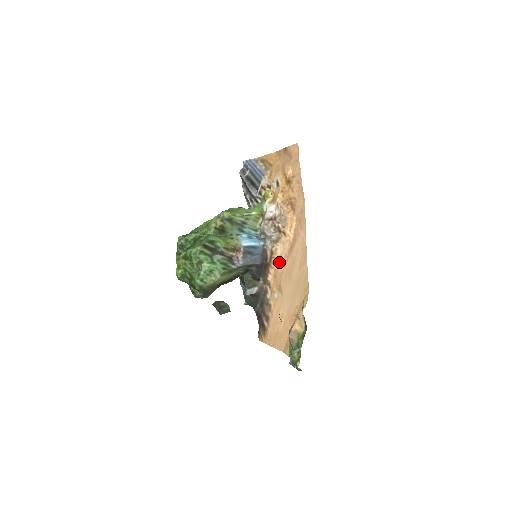
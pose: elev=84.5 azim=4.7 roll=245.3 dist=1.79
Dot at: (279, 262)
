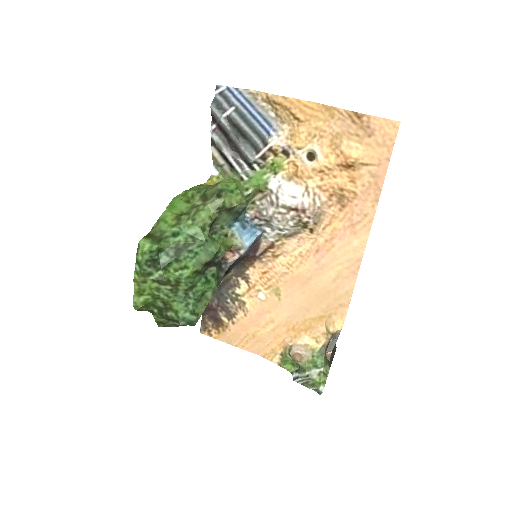
Dot at: (281, 259)
